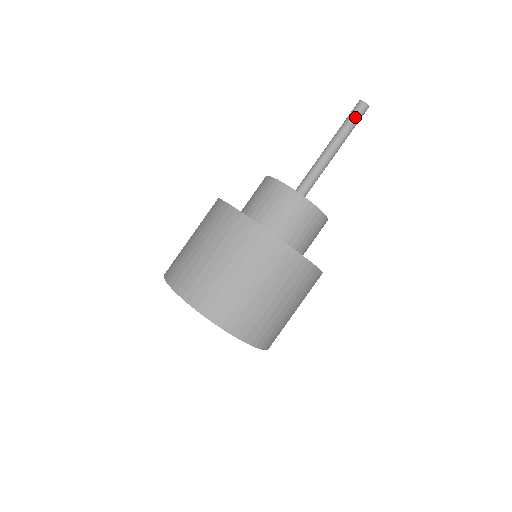
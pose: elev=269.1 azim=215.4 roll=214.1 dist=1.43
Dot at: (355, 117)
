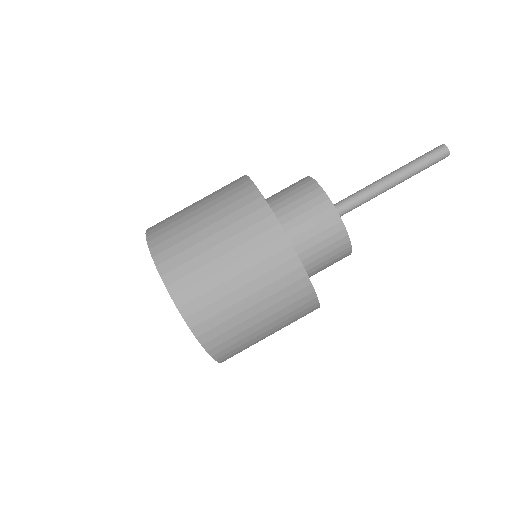
Dot at: (432, 162)
